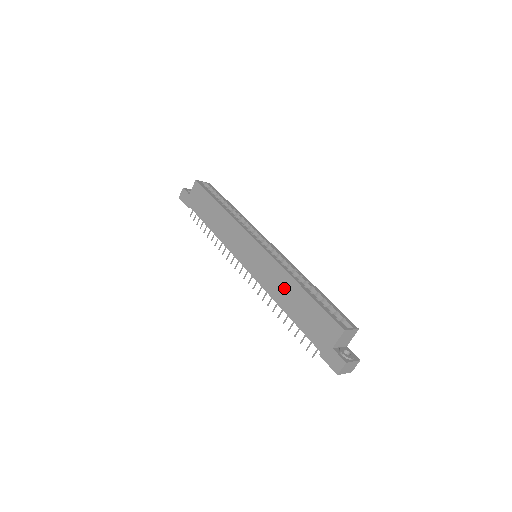
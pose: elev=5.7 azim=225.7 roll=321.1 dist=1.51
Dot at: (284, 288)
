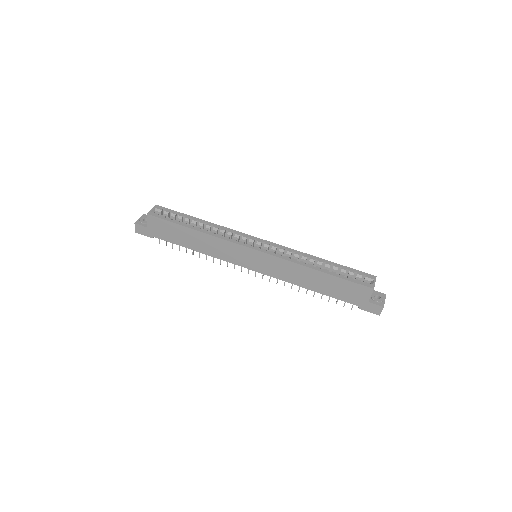
Dot at: (304, 276)
